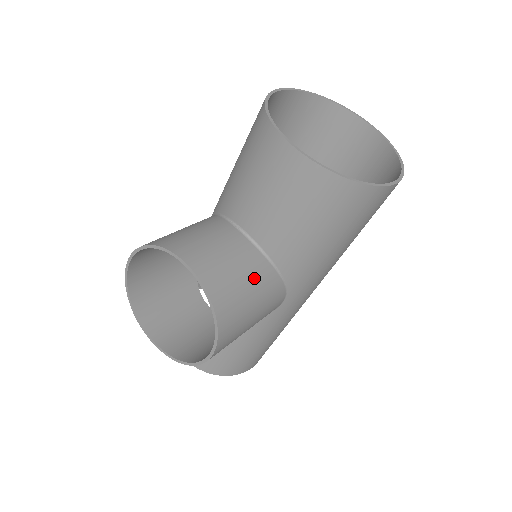
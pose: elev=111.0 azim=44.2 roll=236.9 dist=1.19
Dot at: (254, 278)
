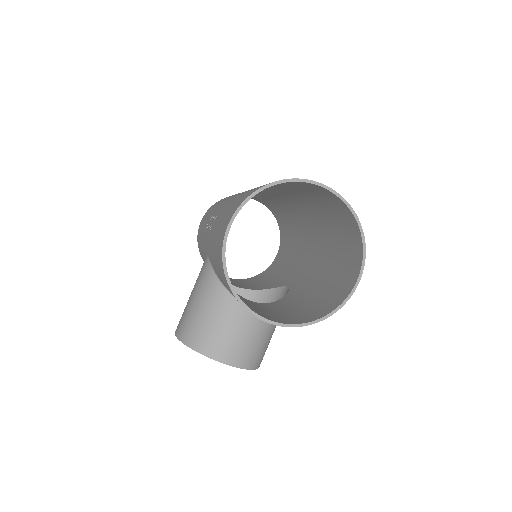
Dot at: (267, 327)
